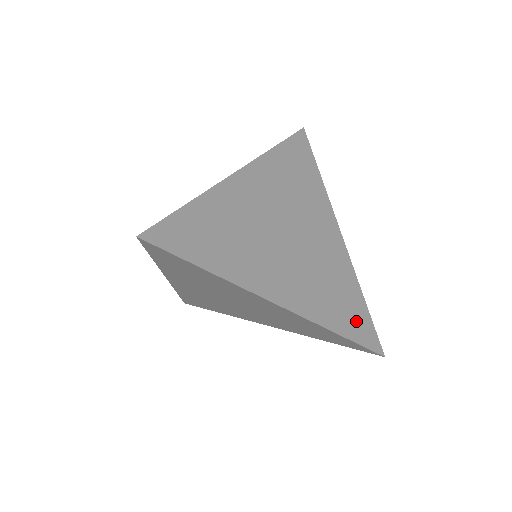
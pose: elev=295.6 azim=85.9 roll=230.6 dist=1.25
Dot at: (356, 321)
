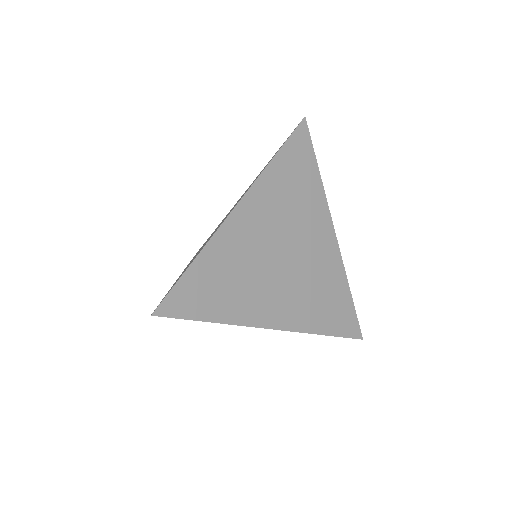
Dot at: (341, 317)
